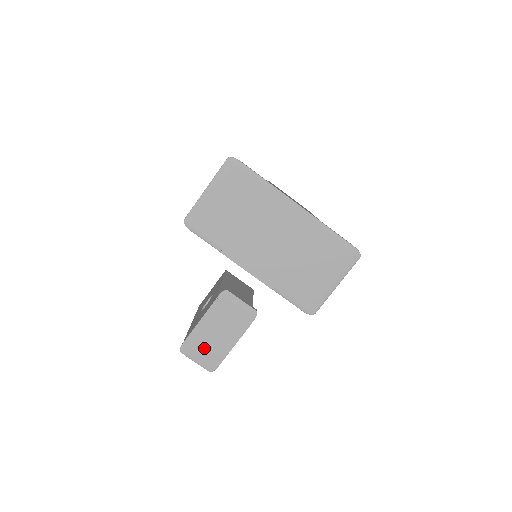
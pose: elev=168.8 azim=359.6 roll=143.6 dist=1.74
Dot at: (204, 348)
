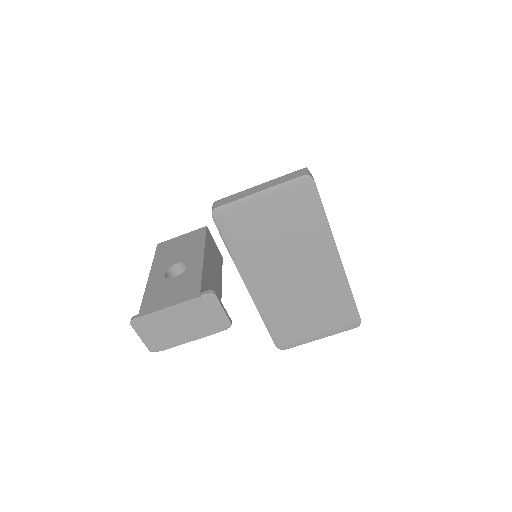
Dot at: (157, 331)
